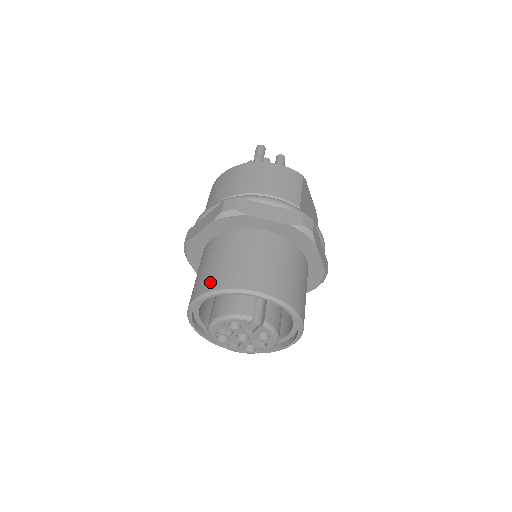
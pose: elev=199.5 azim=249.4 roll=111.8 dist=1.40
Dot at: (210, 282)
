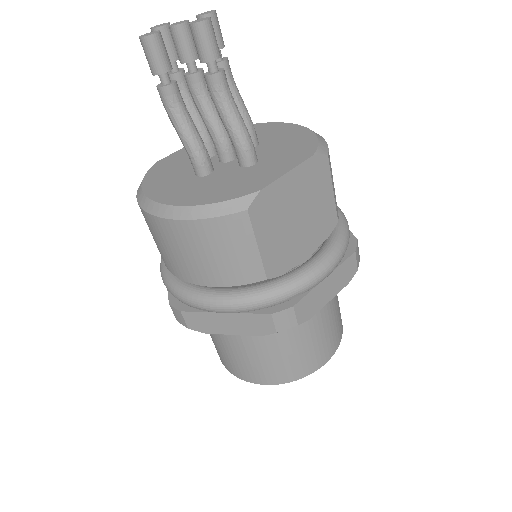
Dot at: (219, 356)
